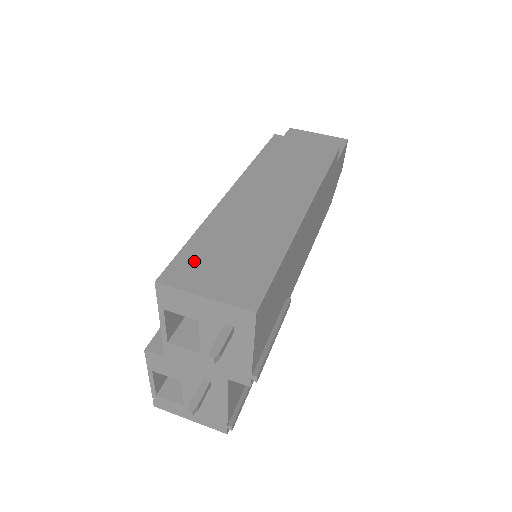
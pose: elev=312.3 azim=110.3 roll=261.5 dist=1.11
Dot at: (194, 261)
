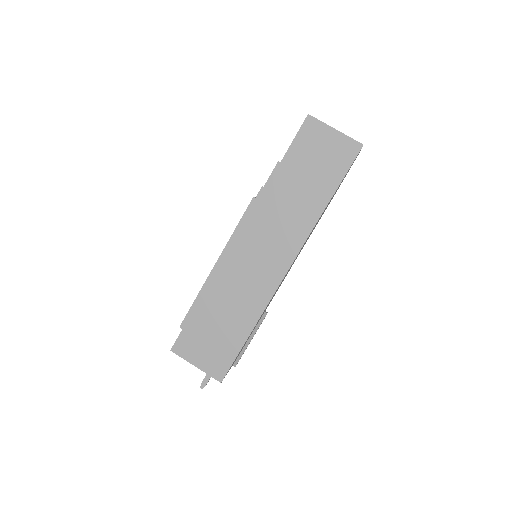
Dot at: (192, 337)
